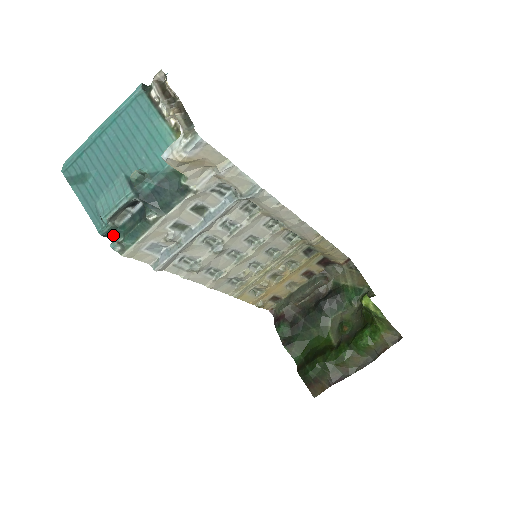
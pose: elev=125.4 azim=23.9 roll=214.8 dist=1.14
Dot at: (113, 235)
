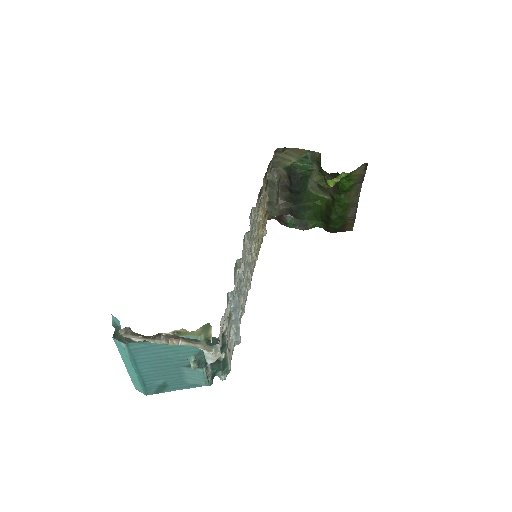
Dot at: (214, 376)
